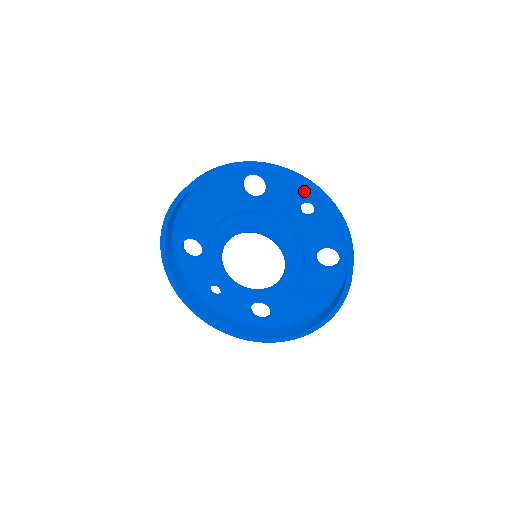
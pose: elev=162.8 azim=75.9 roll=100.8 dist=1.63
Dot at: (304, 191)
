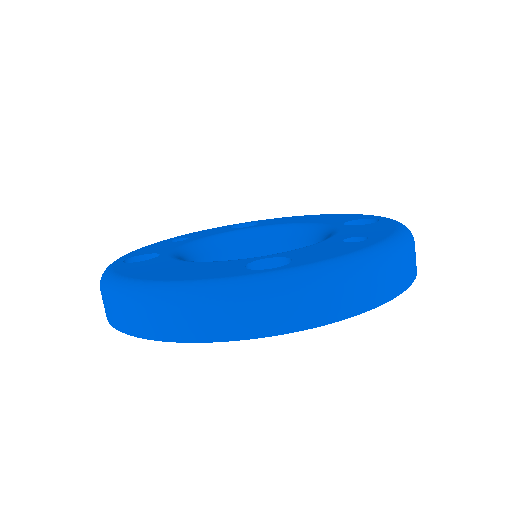
Dot at: occluded
